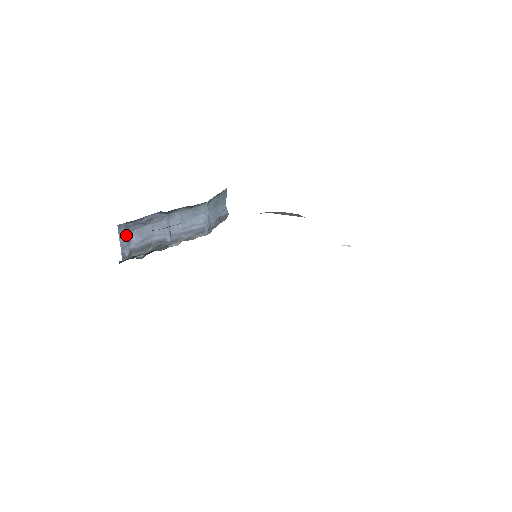
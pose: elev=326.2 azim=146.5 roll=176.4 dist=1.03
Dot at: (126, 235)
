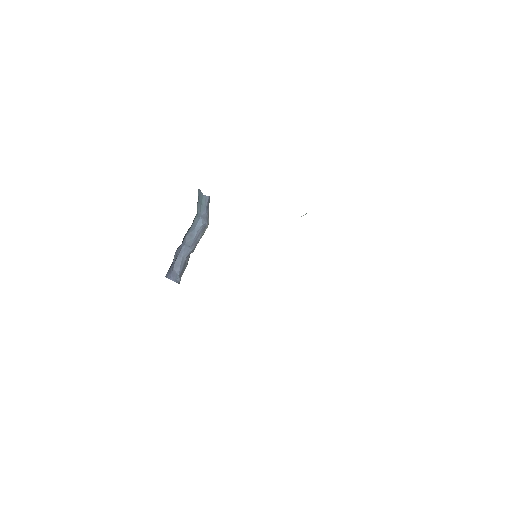
Dot at: (172, 274)
